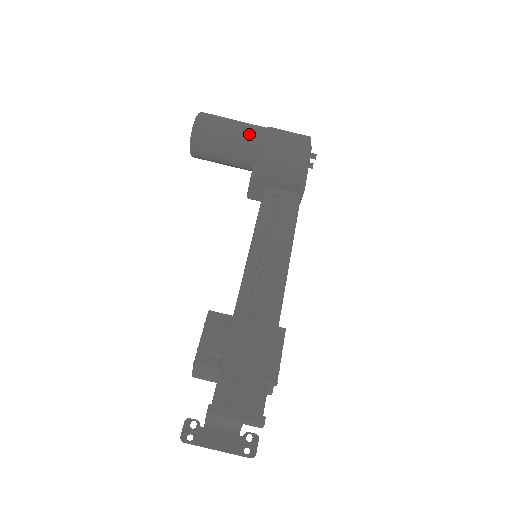
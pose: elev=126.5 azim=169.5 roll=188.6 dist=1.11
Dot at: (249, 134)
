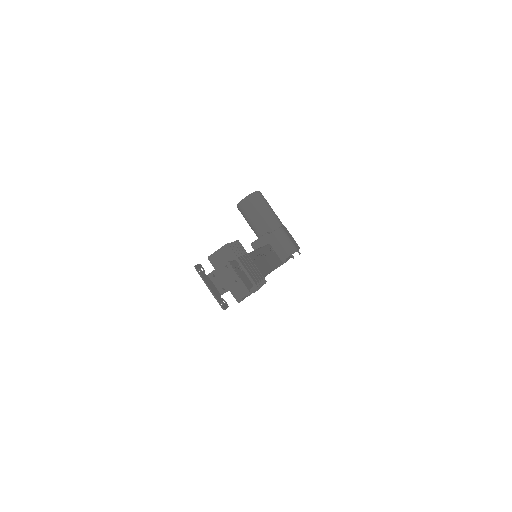
Dot at: (277, 218)
